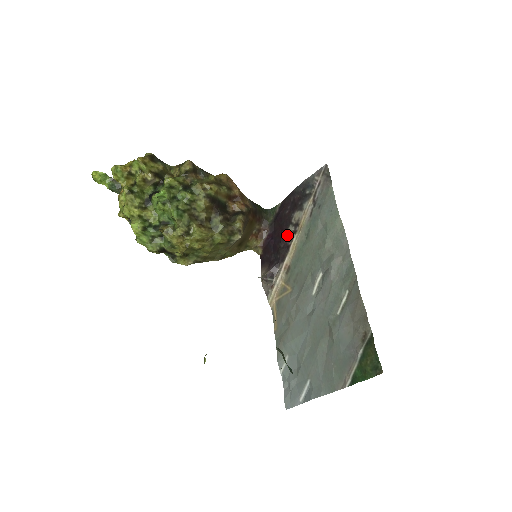
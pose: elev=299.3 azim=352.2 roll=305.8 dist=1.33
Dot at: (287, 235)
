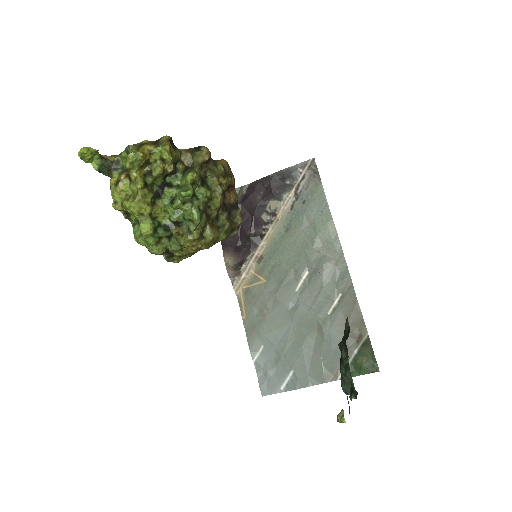
Dot at: (260, 223)
